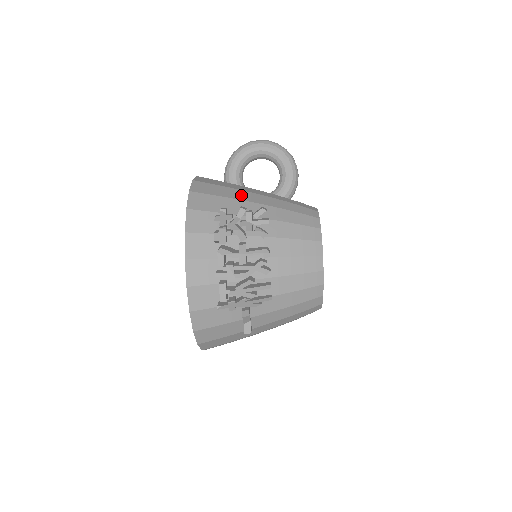
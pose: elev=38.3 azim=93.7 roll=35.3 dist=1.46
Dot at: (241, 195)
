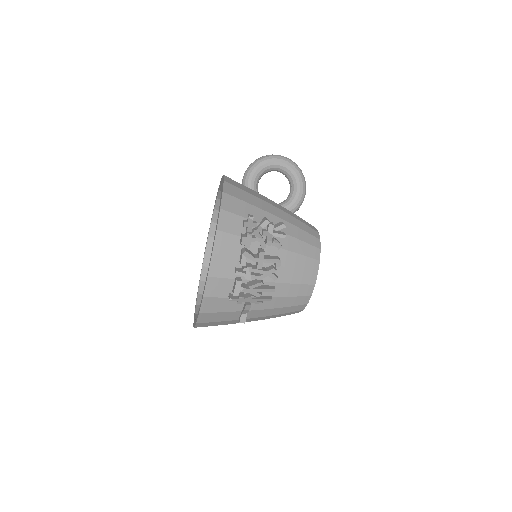
Dot at: (263, 205)
